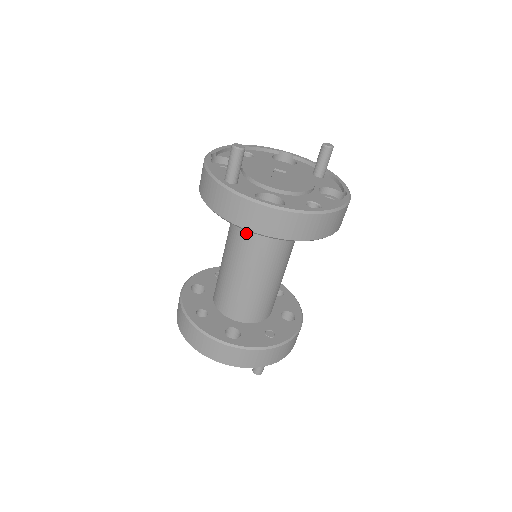
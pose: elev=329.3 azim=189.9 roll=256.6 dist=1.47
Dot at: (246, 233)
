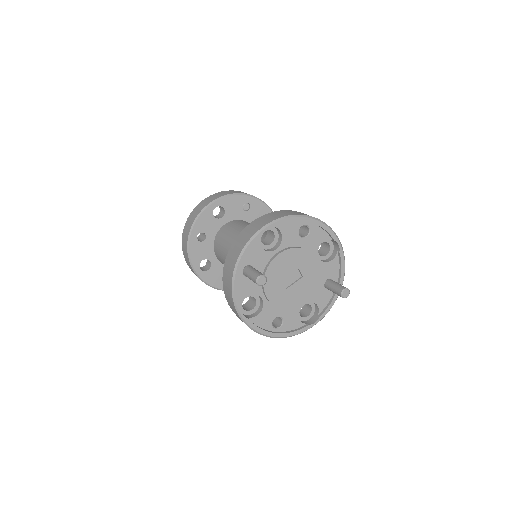
Dot at: occluded
